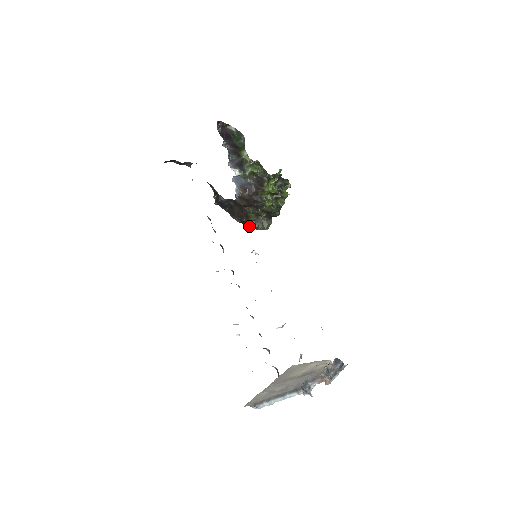
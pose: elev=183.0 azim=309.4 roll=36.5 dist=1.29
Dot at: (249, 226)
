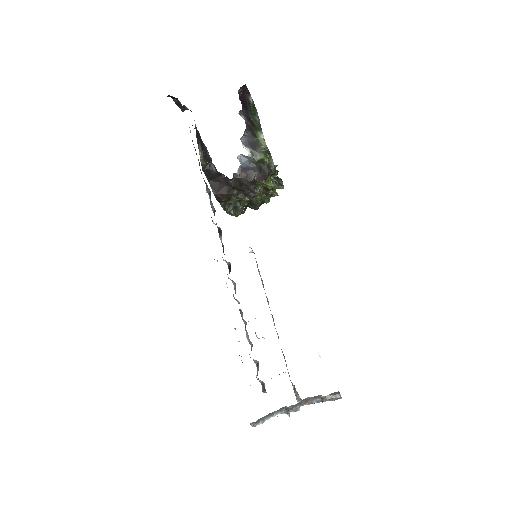
Dot at: (222, 207)
